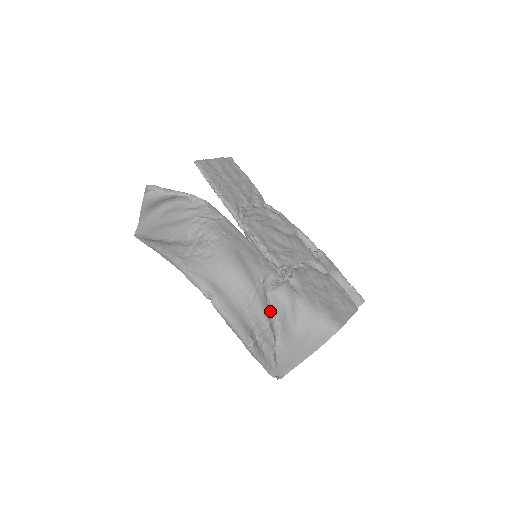
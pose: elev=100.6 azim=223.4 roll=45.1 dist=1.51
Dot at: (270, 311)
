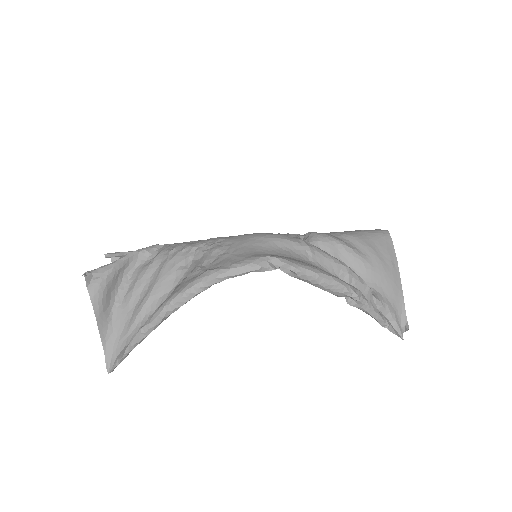
Dot at: occluded
